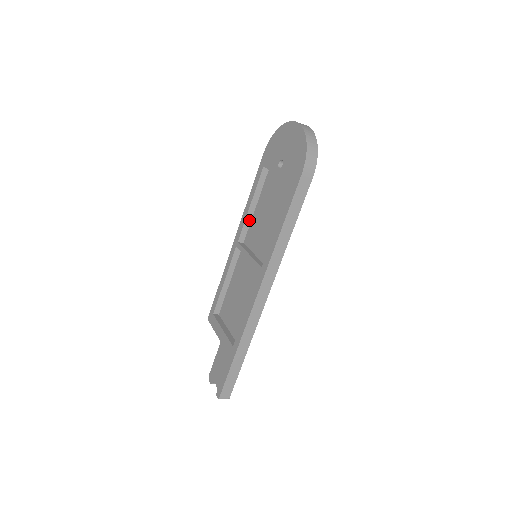
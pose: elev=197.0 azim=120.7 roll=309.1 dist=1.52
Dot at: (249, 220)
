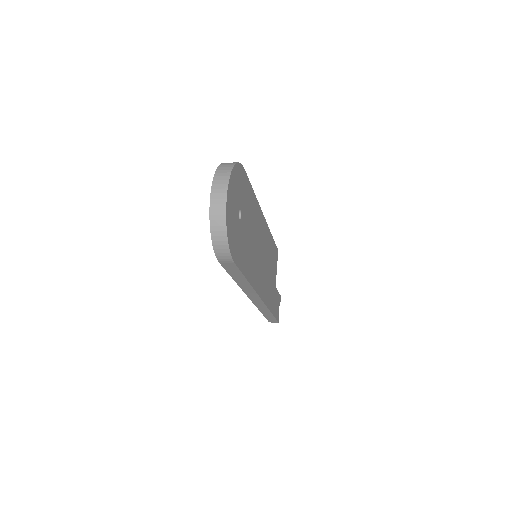
Dot at: occluded
